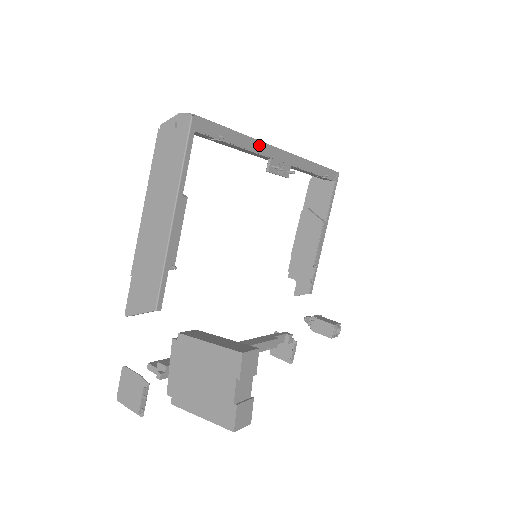
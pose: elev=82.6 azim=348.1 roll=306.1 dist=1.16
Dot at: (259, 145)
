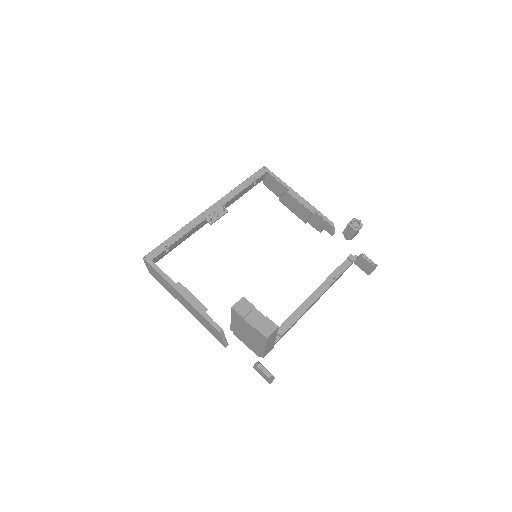
Dot at: (191, 224)
